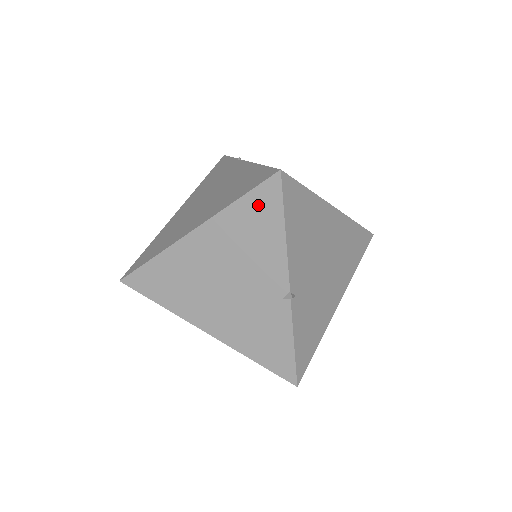
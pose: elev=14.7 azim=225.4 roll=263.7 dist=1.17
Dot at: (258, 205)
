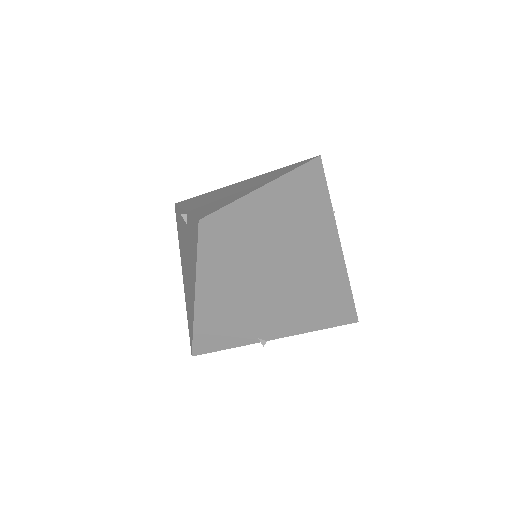
Dot at: (327, 314)
